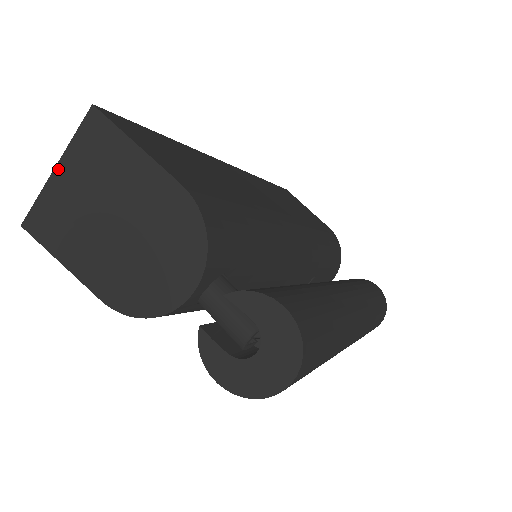
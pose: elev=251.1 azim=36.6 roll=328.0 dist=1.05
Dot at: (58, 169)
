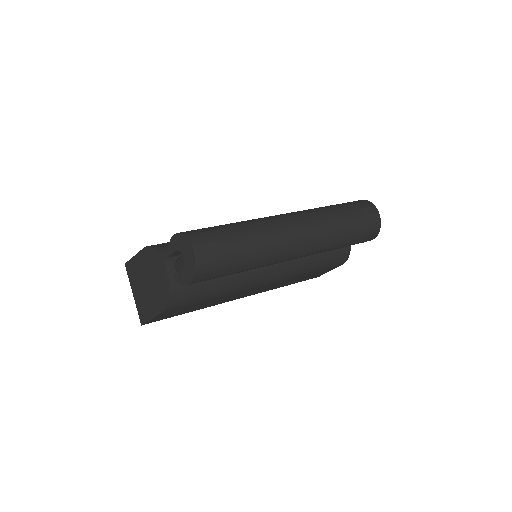
Dot at: (133, 293)
